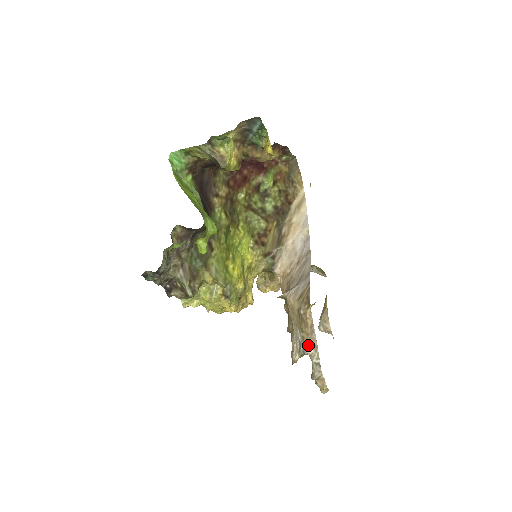
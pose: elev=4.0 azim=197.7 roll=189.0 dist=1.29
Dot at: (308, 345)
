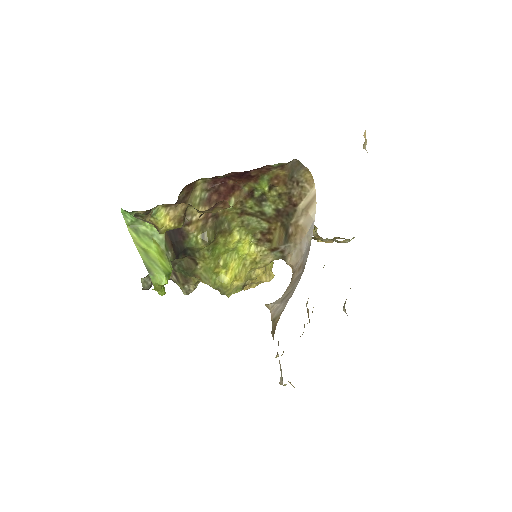
Dot at: occluded
